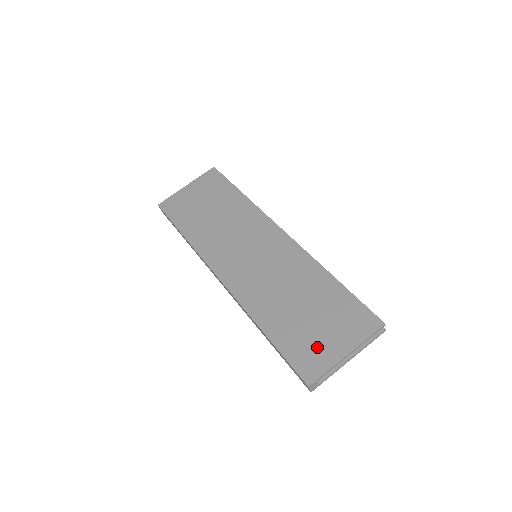
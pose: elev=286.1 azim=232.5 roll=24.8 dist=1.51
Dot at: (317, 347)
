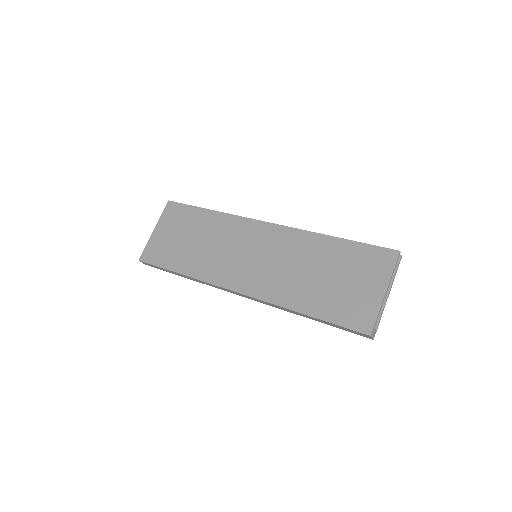
Dot at: (357, 301)
